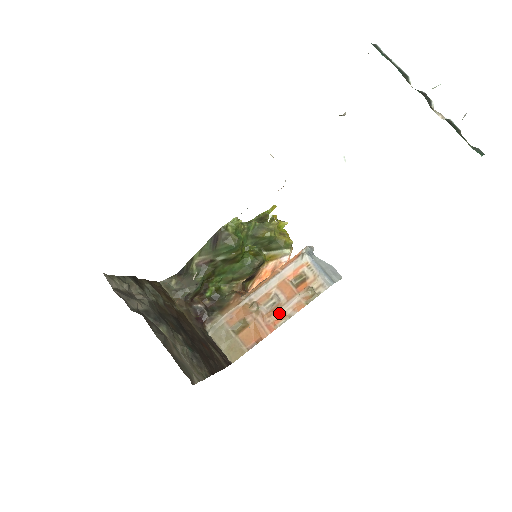
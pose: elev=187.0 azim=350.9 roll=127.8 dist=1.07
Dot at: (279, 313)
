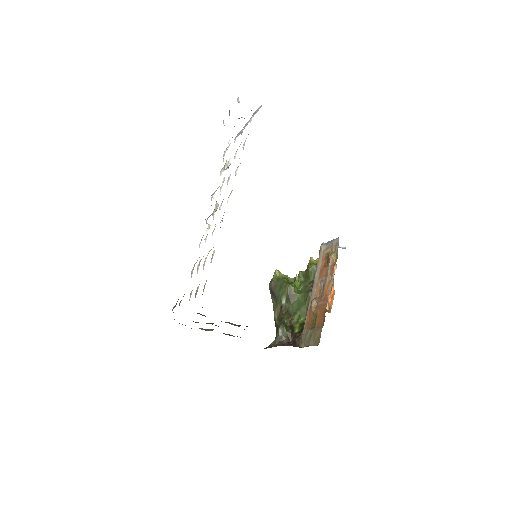
Dot at: (326, 287)
